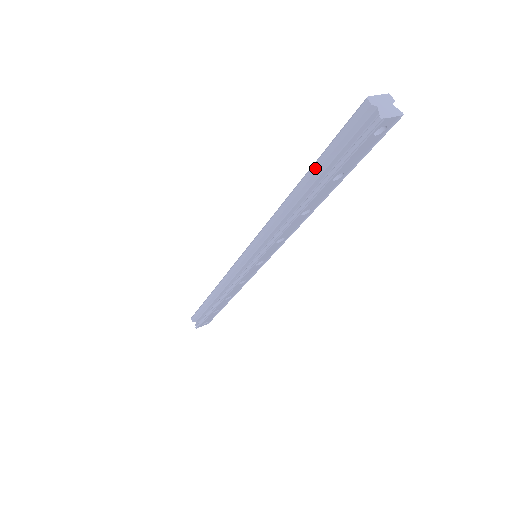
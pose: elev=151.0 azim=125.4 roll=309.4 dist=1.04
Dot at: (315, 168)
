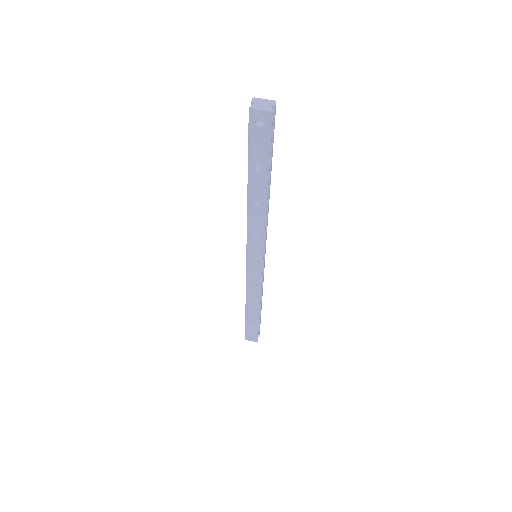
Dot at: occluded
